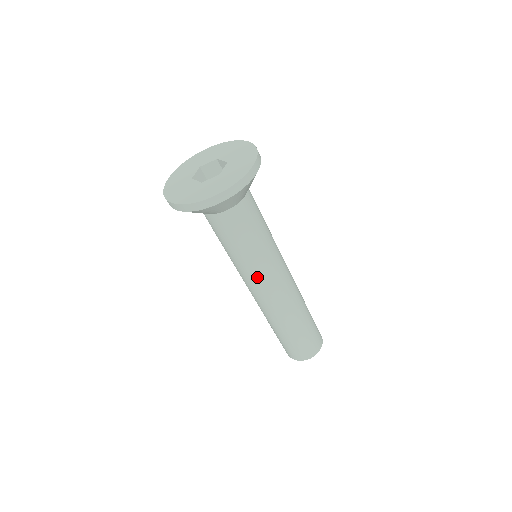
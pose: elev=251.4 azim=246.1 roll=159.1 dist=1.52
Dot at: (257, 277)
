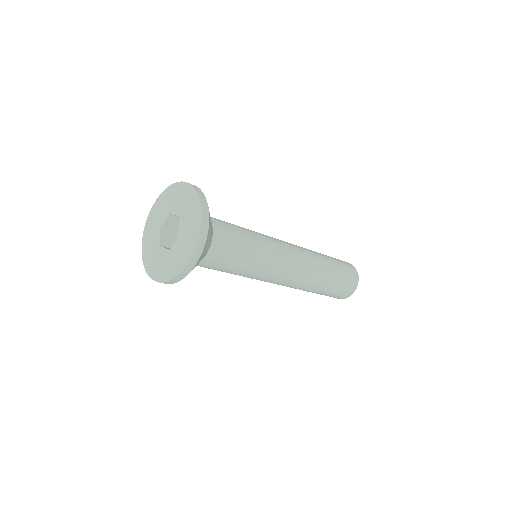
Dot at: (267, 276)
